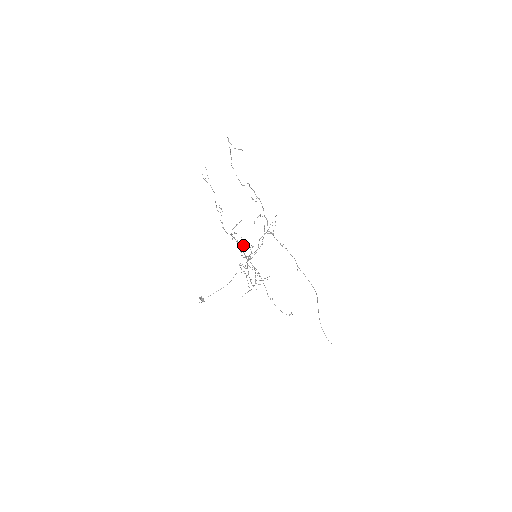
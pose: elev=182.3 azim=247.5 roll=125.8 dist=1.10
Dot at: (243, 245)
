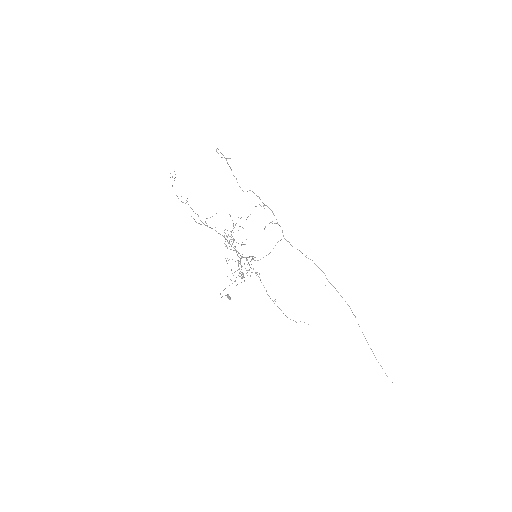
Dot at: (238, 243)
